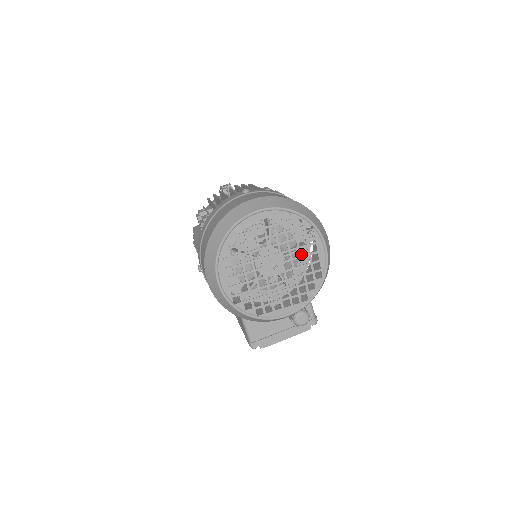
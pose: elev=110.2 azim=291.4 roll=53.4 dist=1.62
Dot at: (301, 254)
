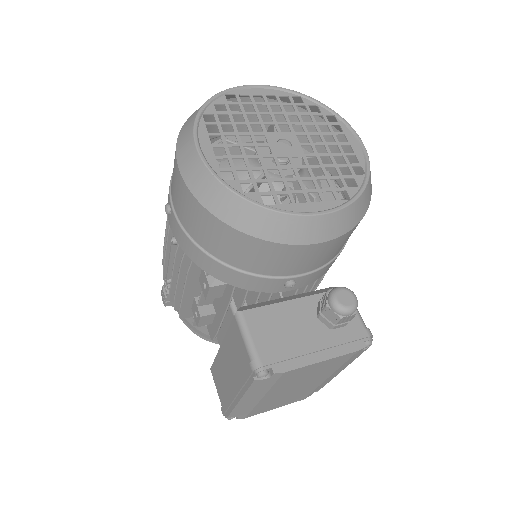
Dot at: occluded
